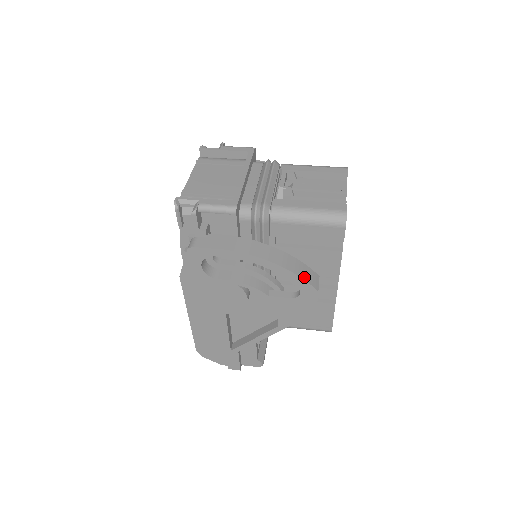
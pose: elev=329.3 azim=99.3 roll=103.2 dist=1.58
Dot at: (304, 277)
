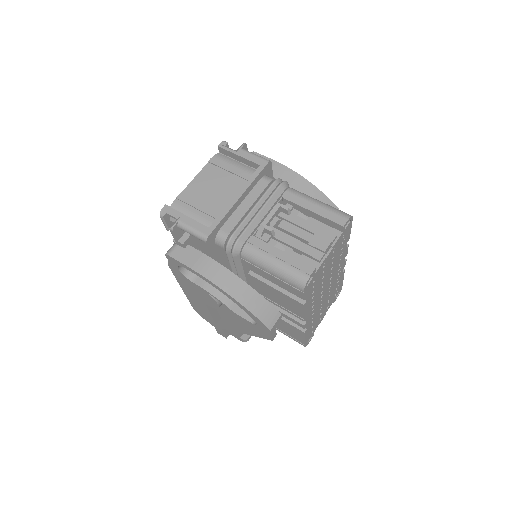
Dot at: (259, 315)
